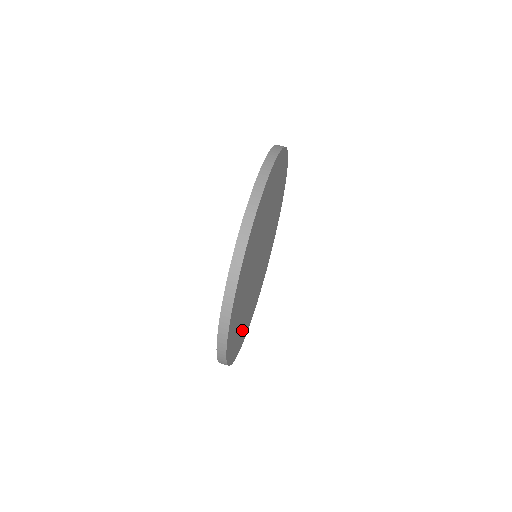
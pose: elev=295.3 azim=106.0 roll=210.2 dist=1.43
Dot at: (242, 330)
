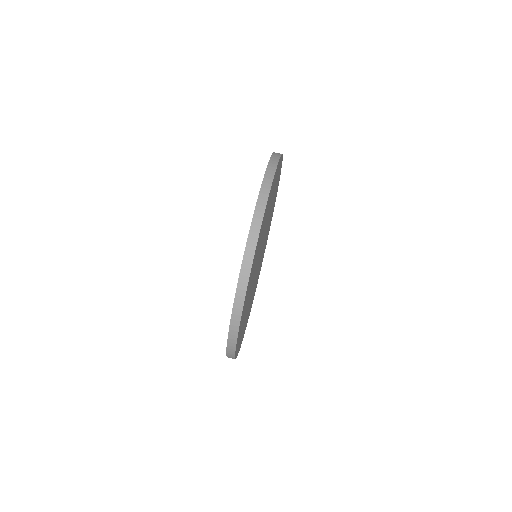
Dot at: (251, 303)
